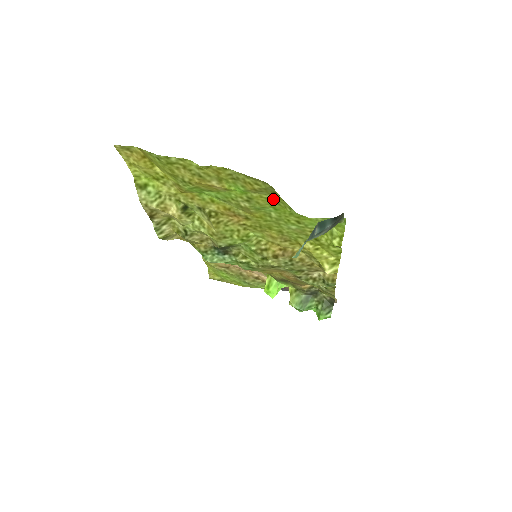
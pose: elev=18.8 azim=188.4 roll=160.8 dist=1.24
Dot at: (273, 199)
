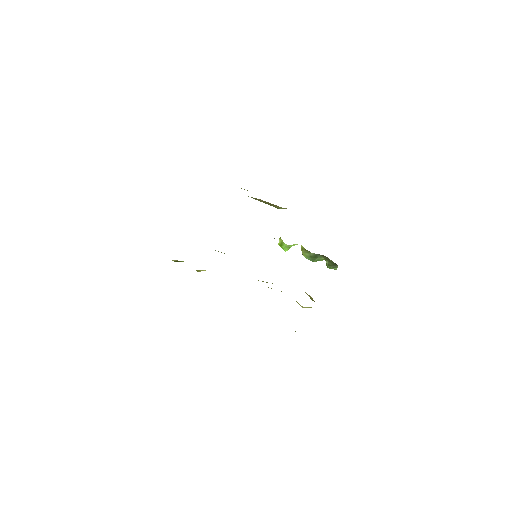
Dot at: occluded
